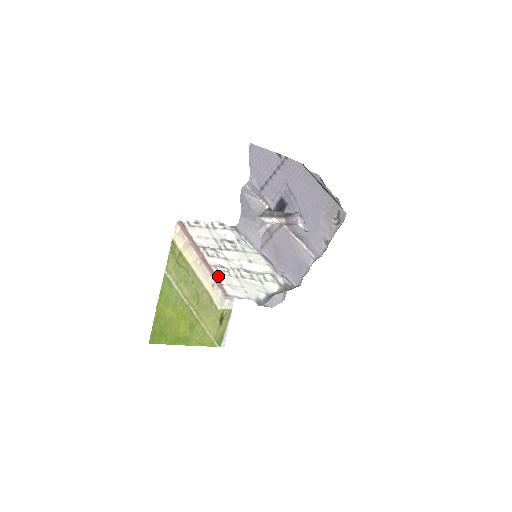
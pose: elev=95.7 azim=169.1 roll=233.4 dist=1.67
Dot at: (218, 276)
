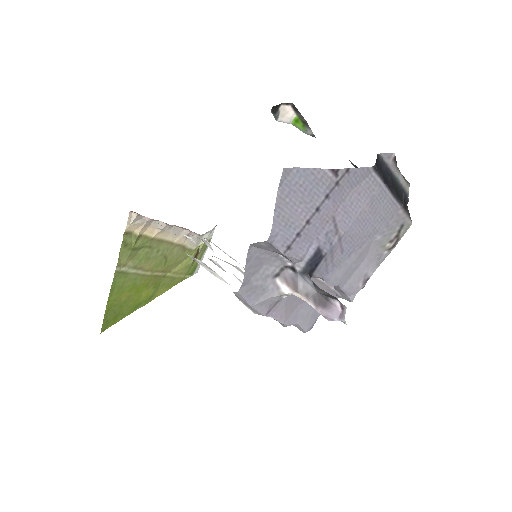
Dot at: occluded
